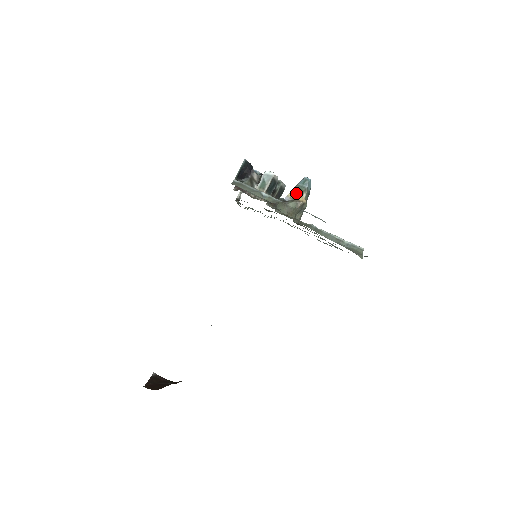
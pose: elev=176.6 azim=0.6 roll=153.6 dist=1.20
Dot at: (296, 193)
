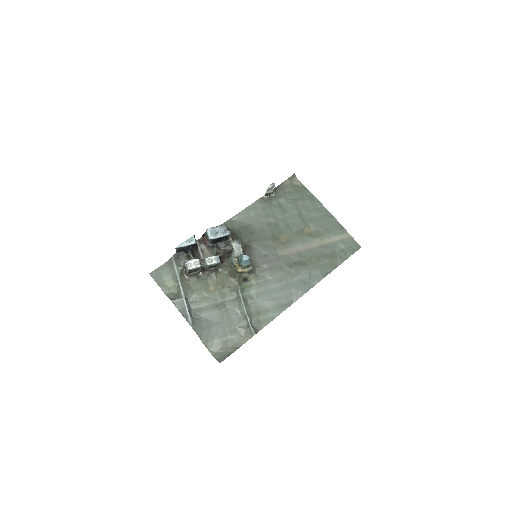
Dot at: (237, 262)
